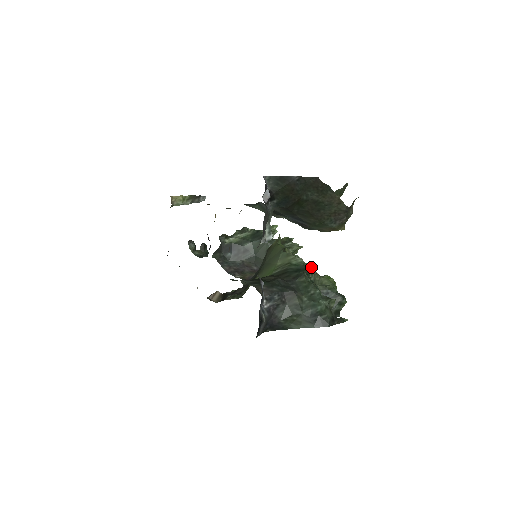
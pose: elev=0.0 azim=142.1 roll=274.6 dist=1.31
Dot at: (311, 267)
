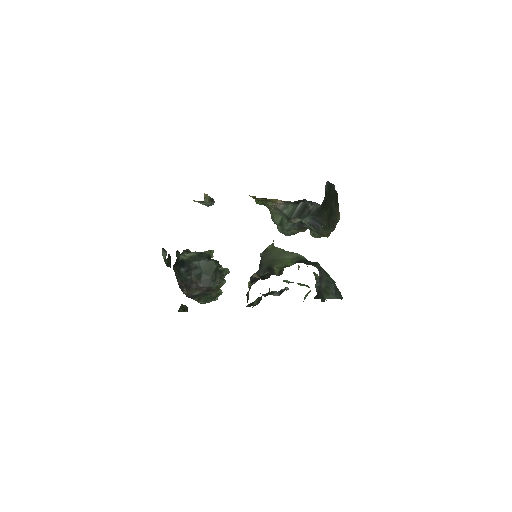
Dot at: (306, 264)
